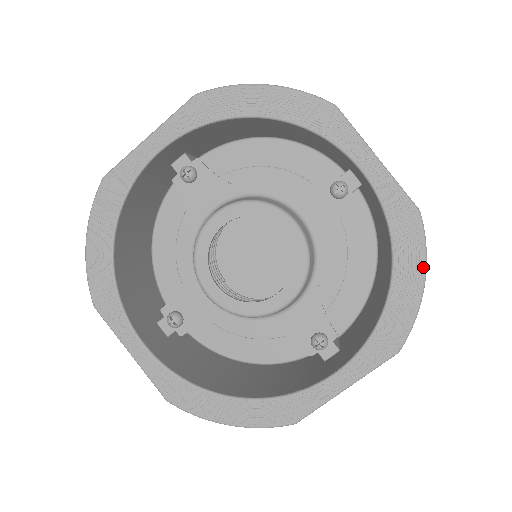
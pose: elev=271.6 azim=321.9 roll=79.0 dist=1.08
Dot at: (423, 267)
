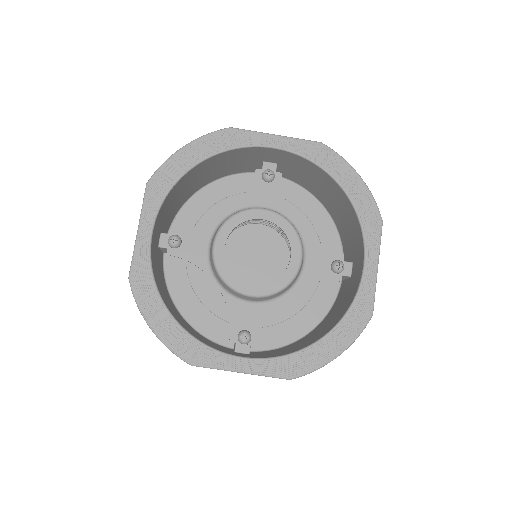
Dot at: (350, 167)
